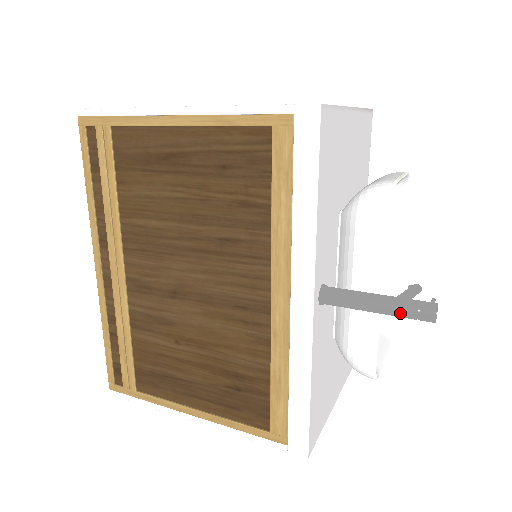
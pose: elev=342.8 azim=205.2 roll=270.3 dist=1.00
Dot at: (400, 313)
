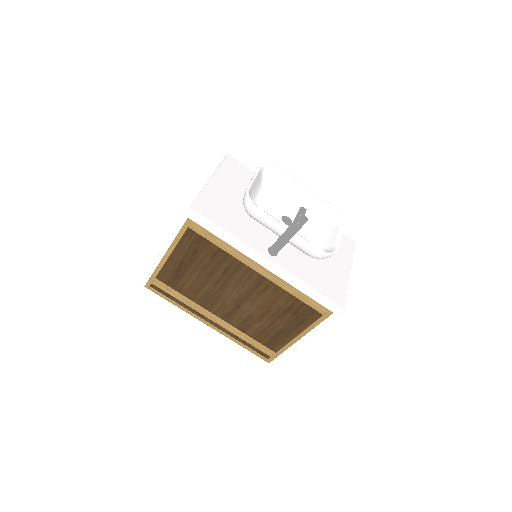
Dot at: (294, 231)
